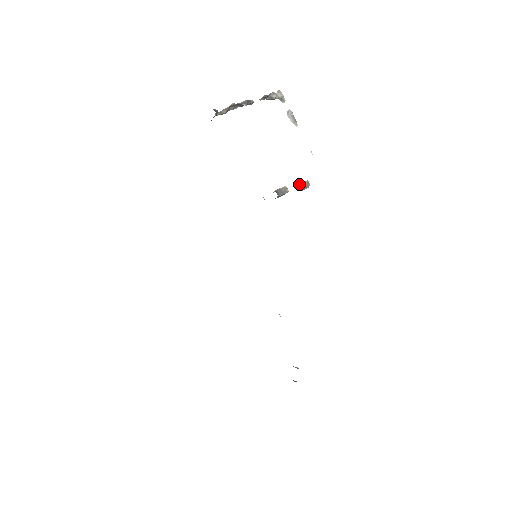
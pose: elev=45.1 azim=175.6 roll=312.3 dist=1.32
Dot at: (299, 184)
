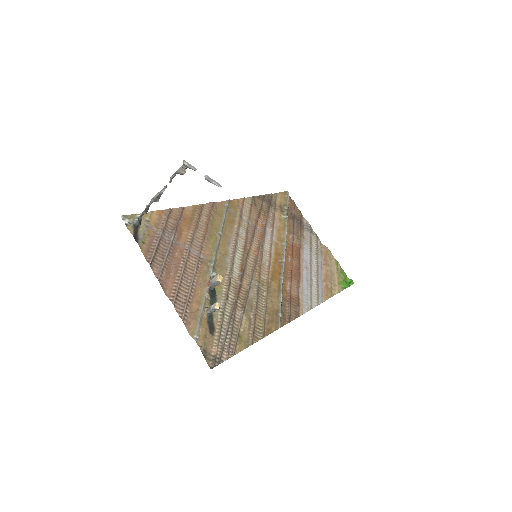
Dot at: (209, 311)
